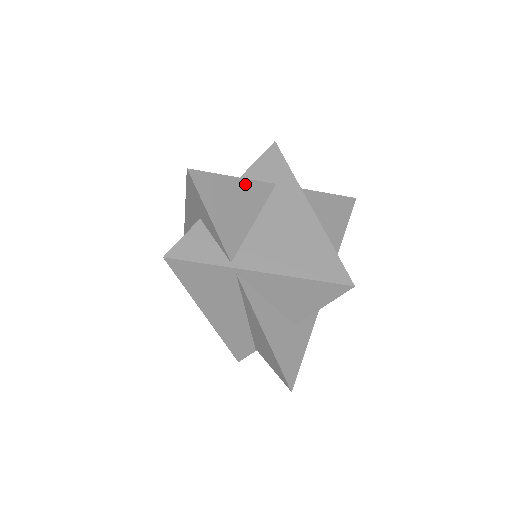
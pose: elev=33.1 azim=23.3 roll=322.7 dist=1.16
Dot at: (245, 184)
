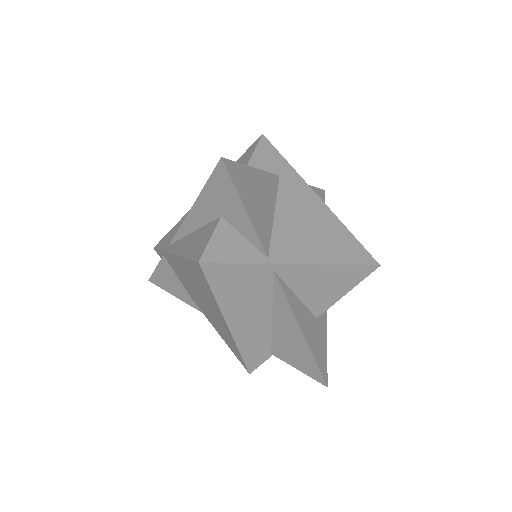
Dot at: (261, 175)
